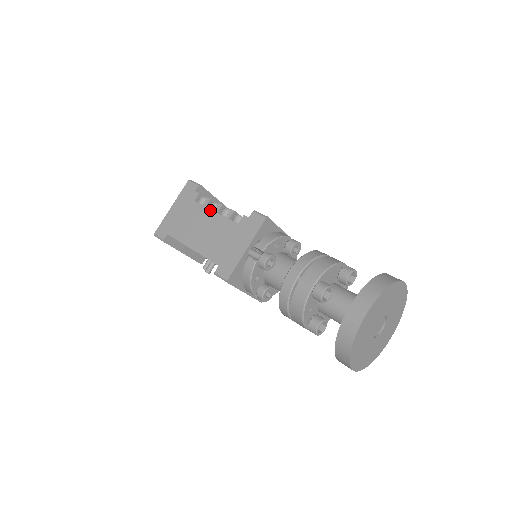
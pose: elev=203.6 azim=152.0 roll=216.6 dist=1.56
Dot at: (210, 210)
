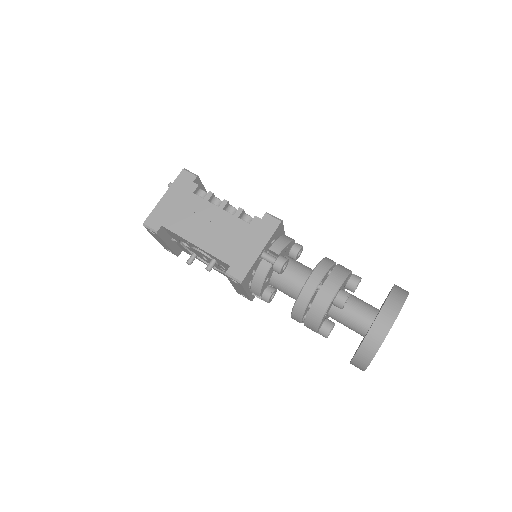
Dot at: (214, 205)
